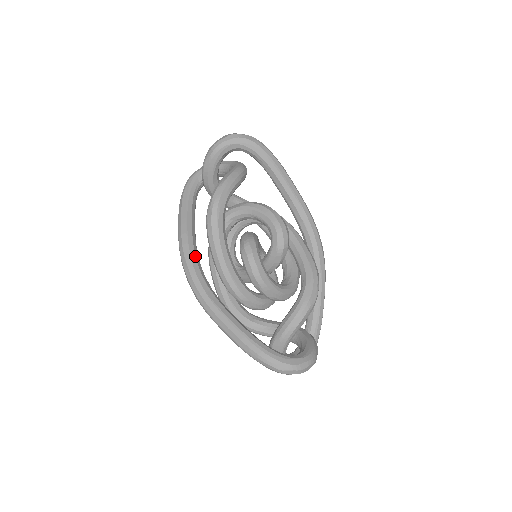
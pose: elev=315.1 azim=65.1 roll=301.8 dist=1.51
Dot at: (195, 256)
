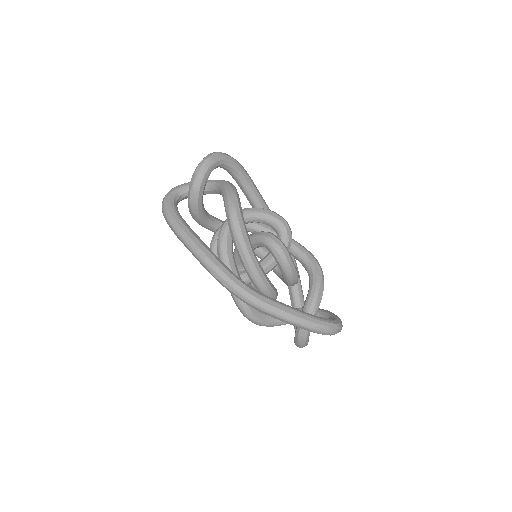
Dot at: (222, 262)
